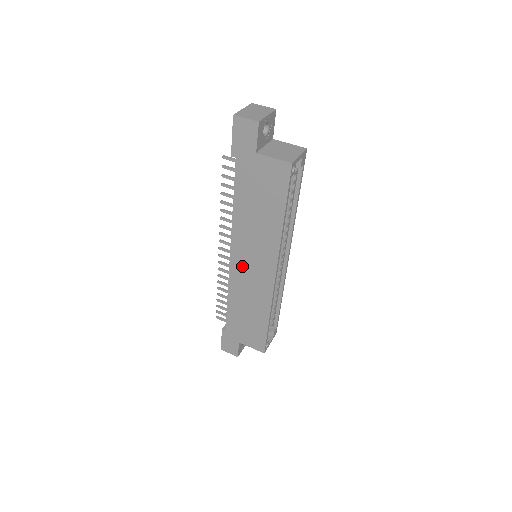
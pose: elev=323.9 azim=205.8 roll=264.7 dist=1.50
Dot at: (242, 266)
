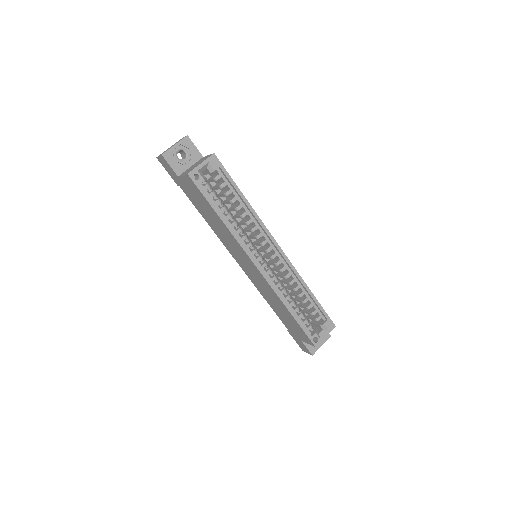
Dot at: (246, 268)
